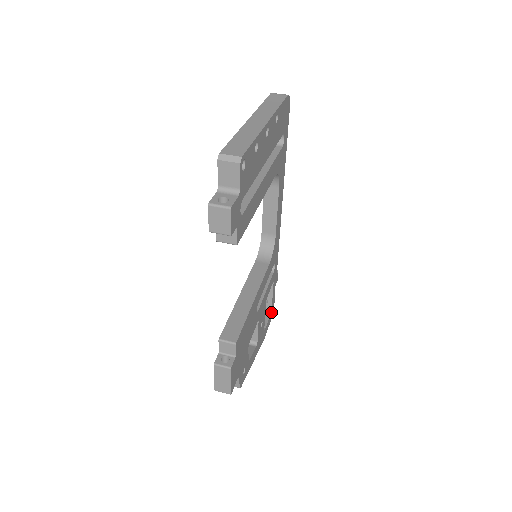
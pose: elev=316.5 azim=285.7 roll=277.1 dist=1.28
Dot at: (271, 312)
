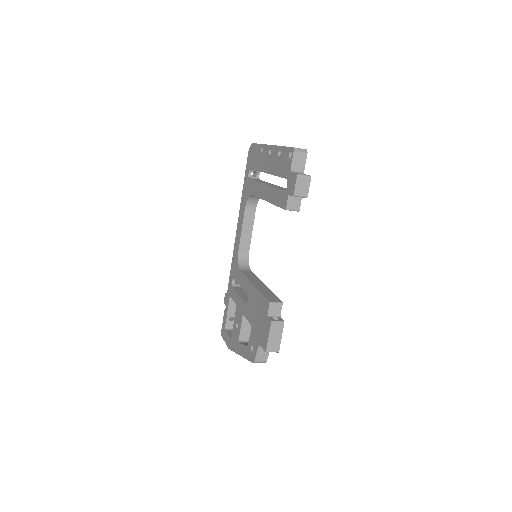
Dot at: occluded
